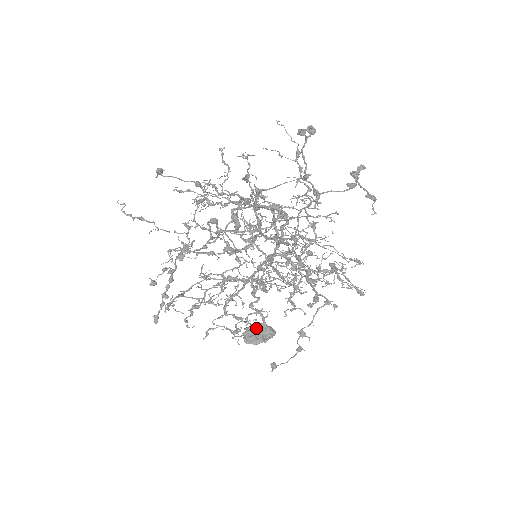
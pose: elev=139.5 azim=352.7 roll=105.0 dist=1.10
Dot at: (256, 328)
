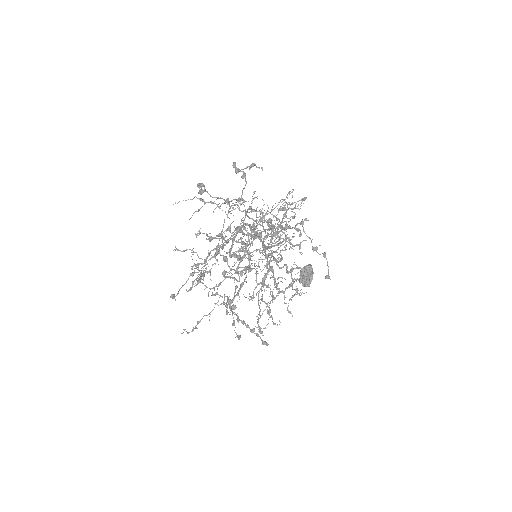
Dot at: (303, 275)
